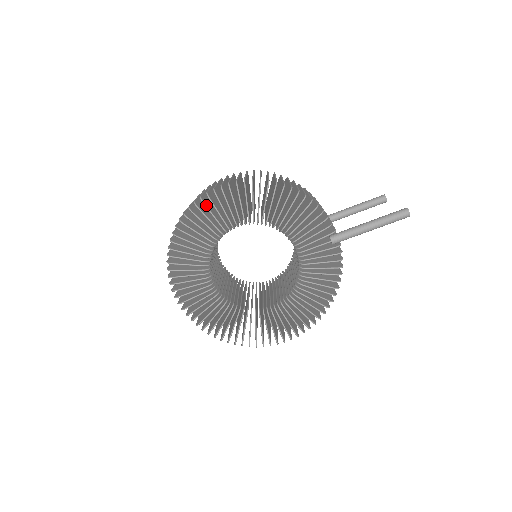
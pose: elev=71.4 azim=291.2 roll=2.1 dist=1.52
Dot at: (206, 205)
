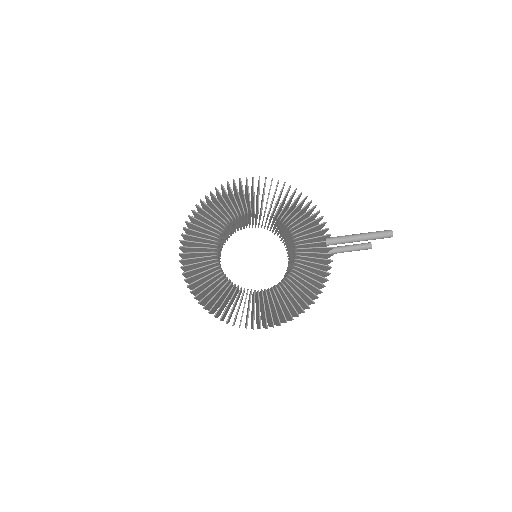
Dot at: occluded
